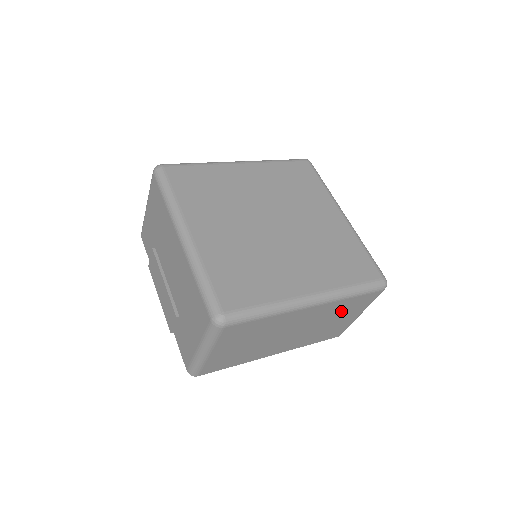
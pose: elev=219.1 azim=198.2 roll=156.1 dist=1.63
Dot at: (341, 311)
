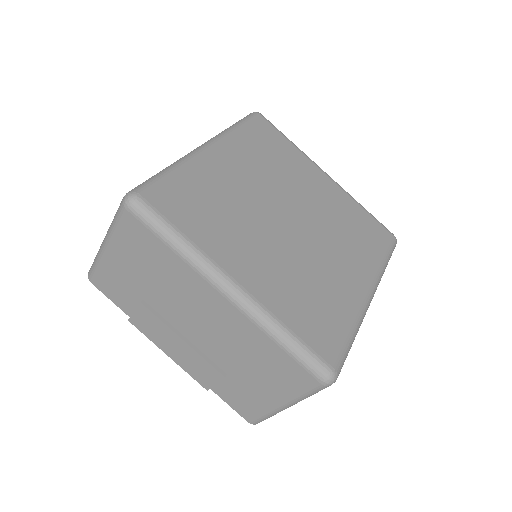
Dot at: occluded
